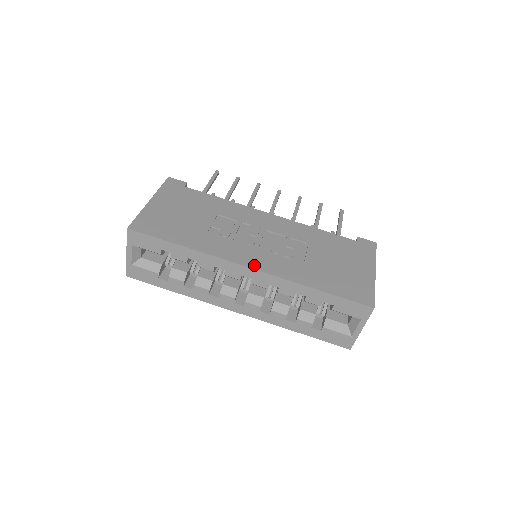
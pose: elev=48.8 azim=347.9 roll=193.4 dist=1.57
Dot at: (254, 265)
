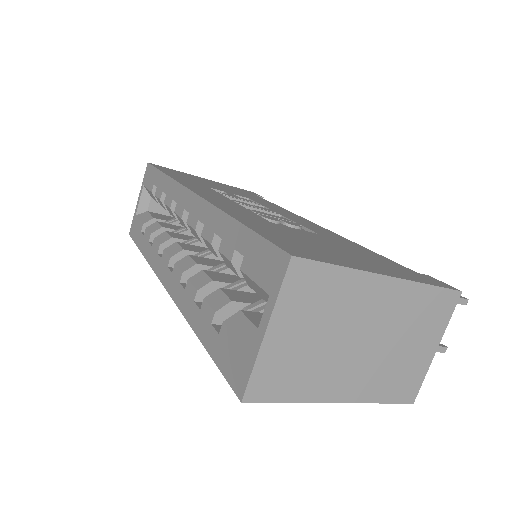
Dot at: (202, 194)
